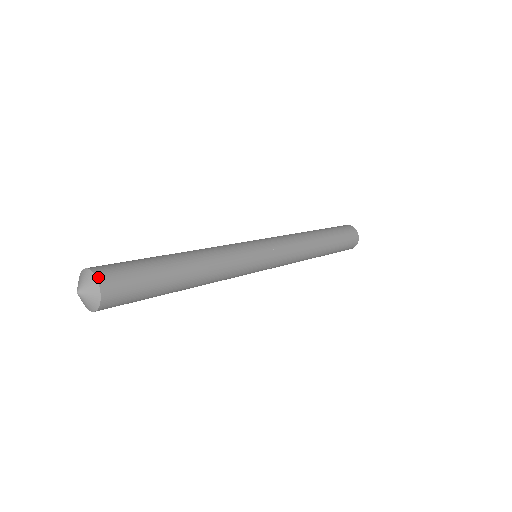
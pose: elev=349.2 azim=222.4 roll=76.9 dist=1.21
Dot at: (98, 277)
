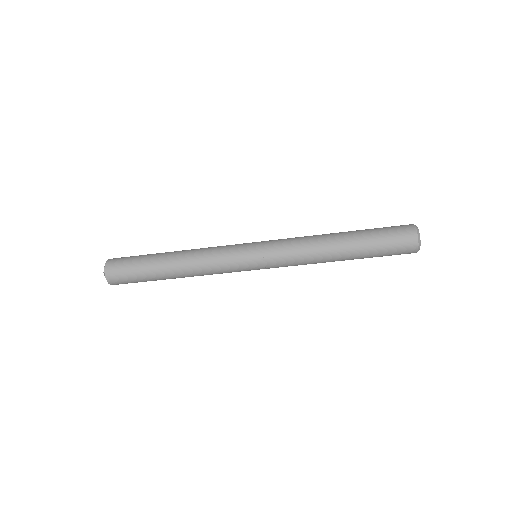
Dot at: (109, 259)
